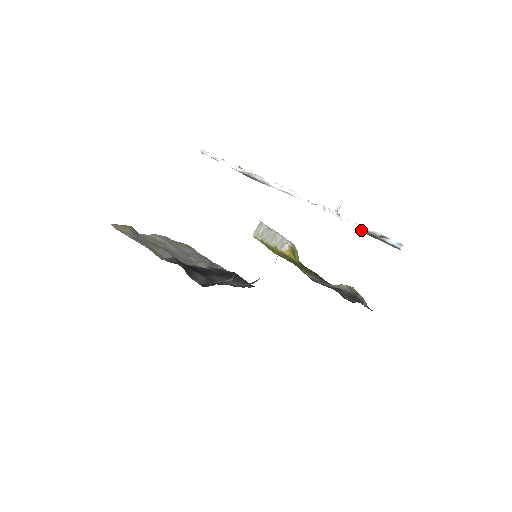
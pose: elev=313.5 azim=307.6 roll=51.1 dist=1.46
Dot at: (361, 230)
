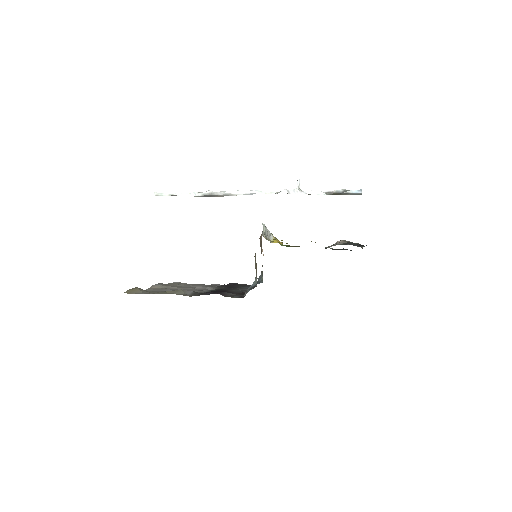
Dot at: (326, 194)
